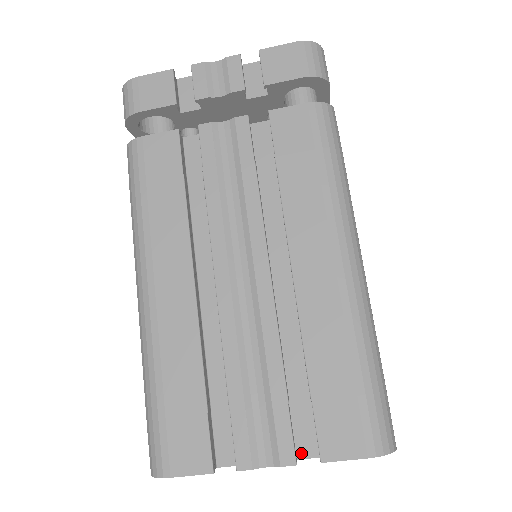
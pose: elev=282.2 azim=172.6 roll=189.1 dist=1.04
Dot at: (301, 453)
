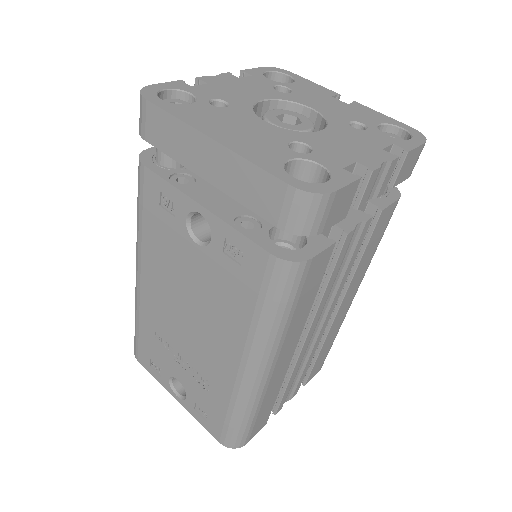
Dot at: occluded
